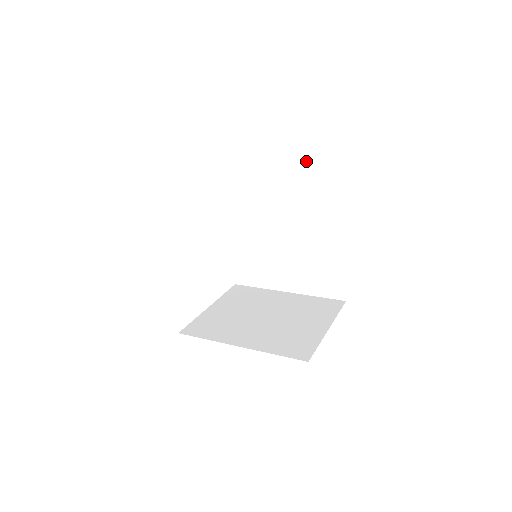
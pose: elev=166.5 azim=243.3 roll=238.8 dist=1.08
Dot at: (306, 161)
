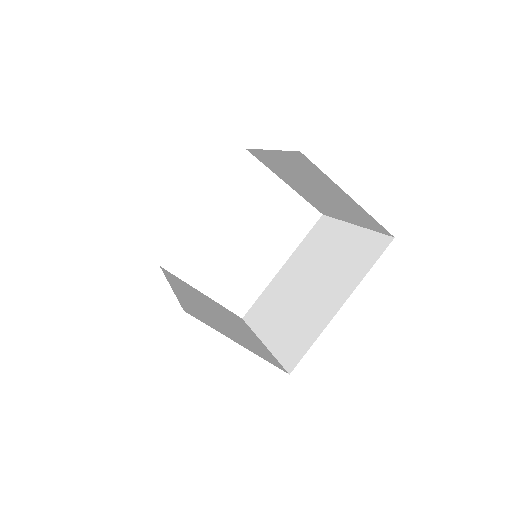
Dot at: (364, 234)
